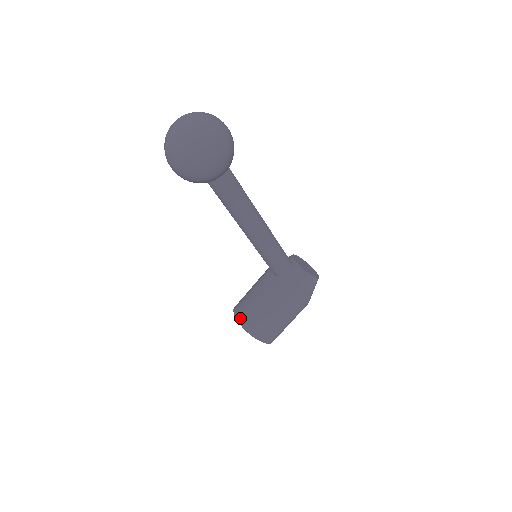
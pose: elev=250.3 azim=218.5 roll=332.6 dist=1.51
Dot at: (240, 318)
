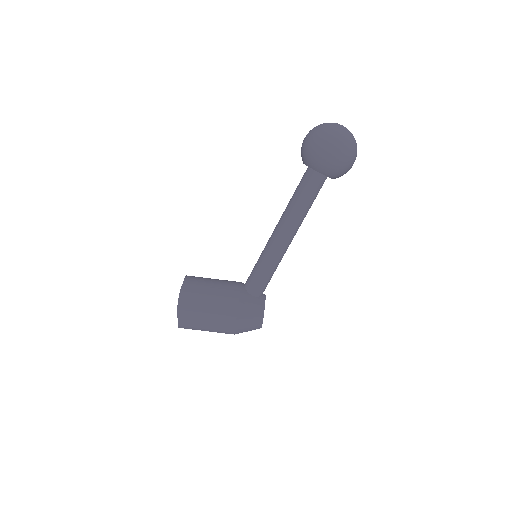
Dot at: (188, 280)
